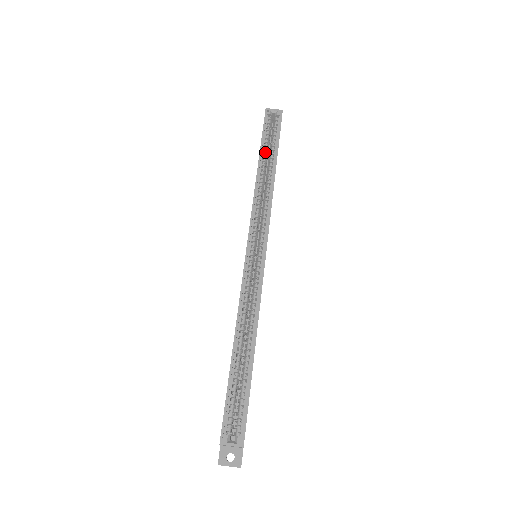
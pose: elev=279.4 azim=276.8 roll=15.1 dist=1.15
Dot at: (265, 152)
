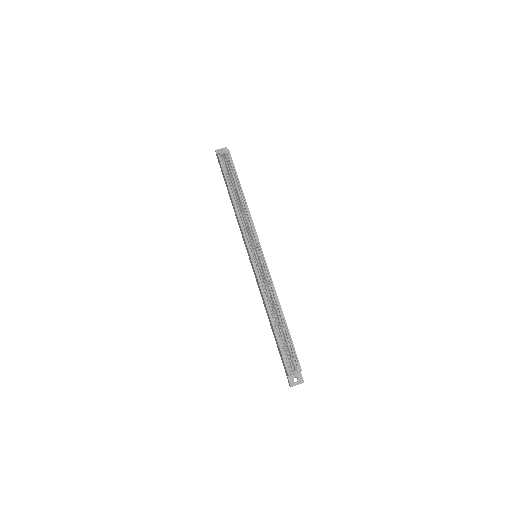
Dot at: (231, 184)
